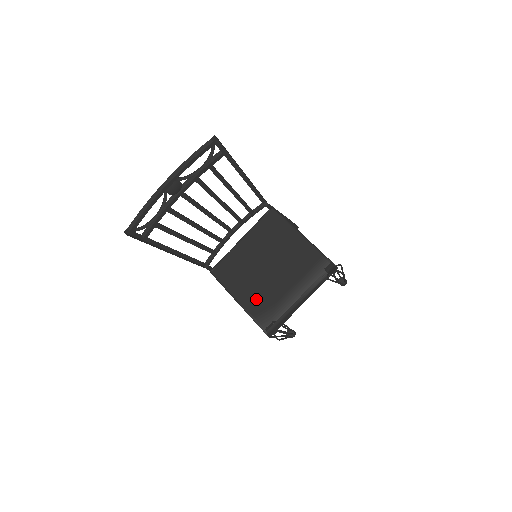
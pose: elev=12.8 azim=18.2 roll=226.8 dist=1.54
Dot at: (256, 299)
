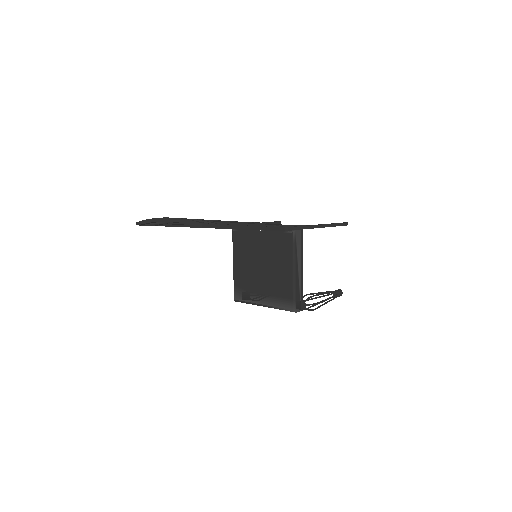
Dot at: (242, 277)
